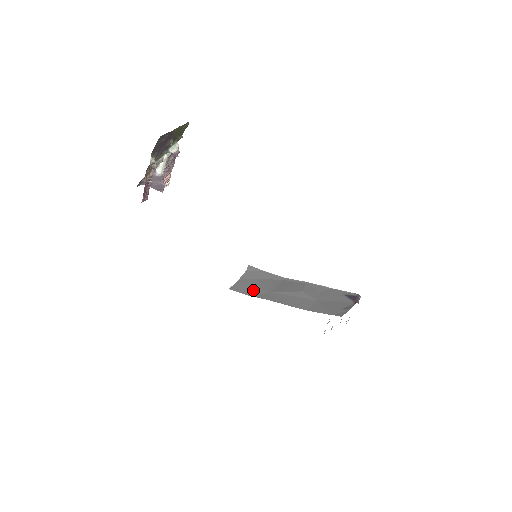
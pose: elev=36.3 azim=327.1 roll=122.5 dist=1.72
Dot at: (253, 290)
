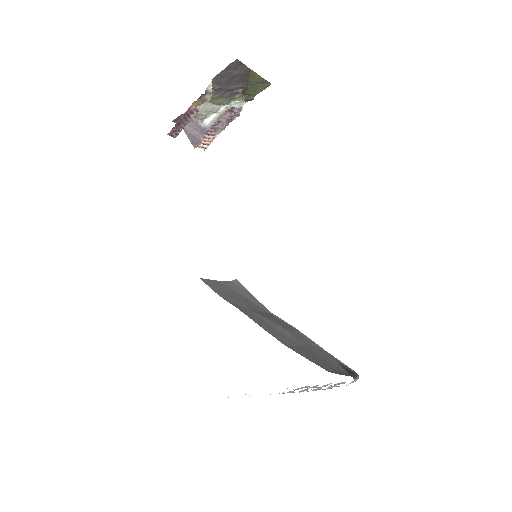
Dot at: (227, 295)
